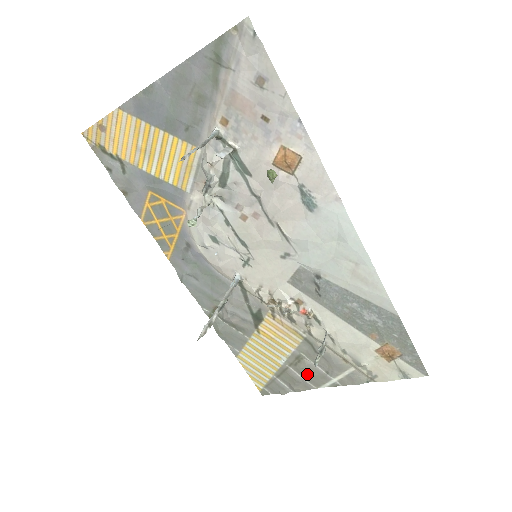
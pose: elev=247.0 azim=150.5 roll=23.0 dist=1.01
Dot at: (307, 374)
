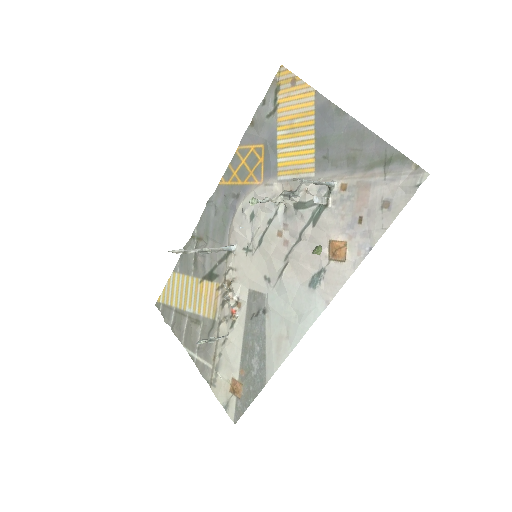
Dot at: (189, 333)
